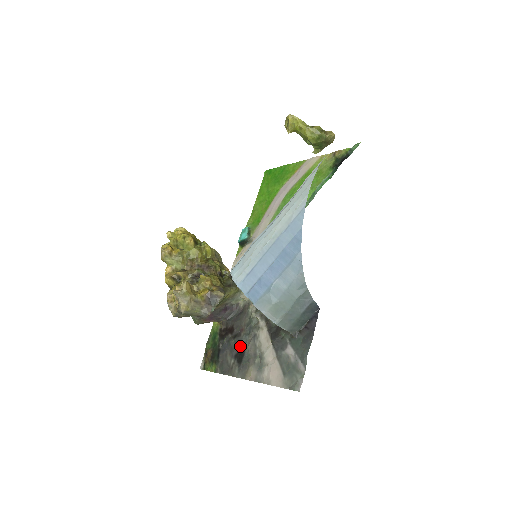
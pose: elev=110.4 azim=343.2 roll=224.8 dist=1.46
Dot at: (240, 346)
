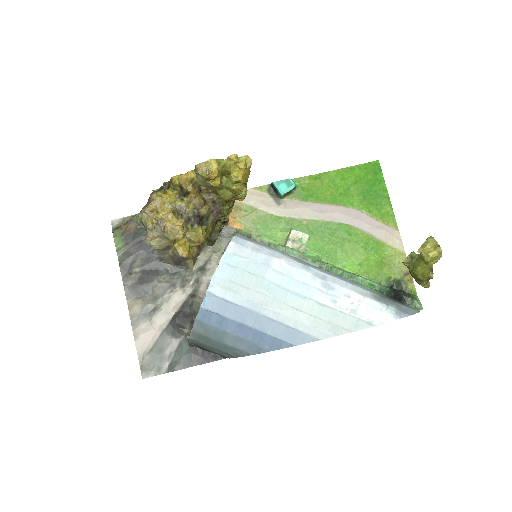
Dot at: (156, 270)
